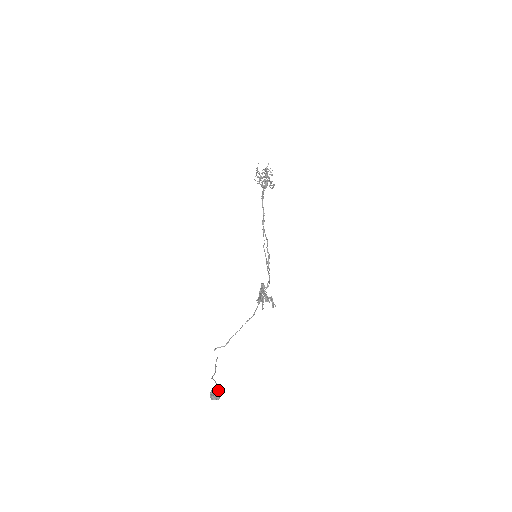
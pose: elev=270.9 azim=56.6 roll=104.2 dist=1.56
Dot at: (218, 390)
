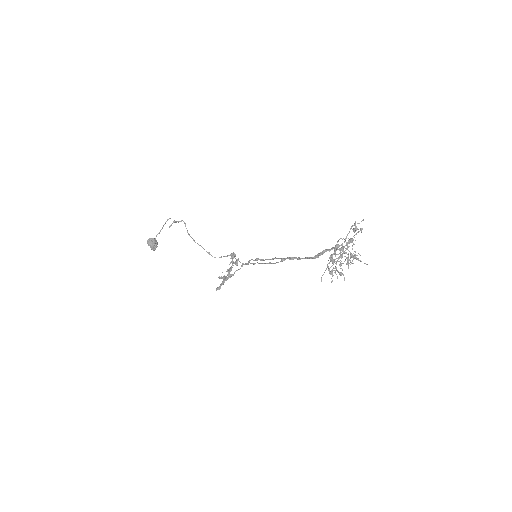
Dot at: (155, 249)
